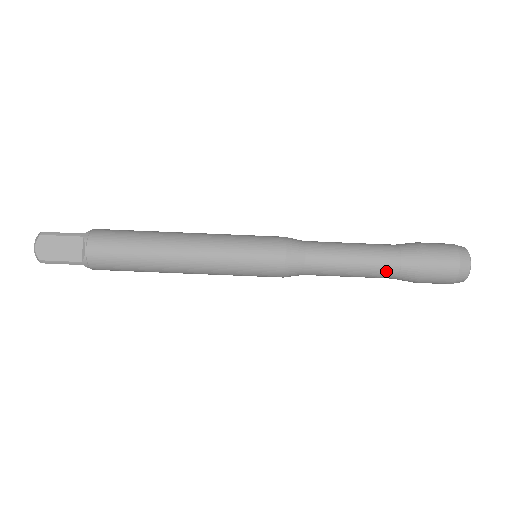
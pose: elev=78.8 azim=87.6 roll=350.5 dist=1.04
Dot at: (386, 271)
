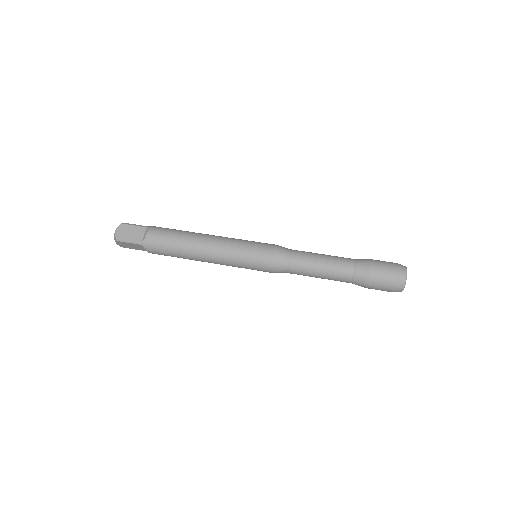
Dot at: (346, 258)
